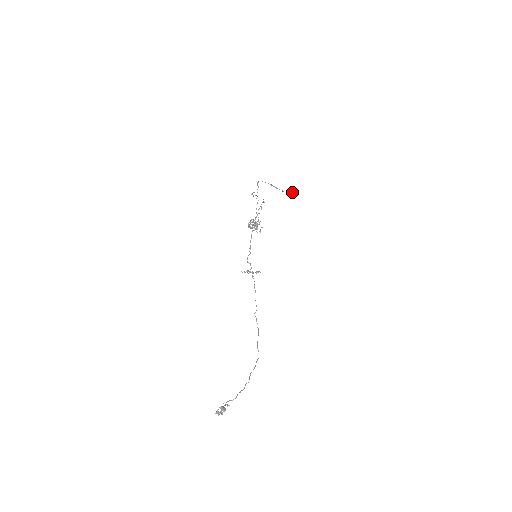
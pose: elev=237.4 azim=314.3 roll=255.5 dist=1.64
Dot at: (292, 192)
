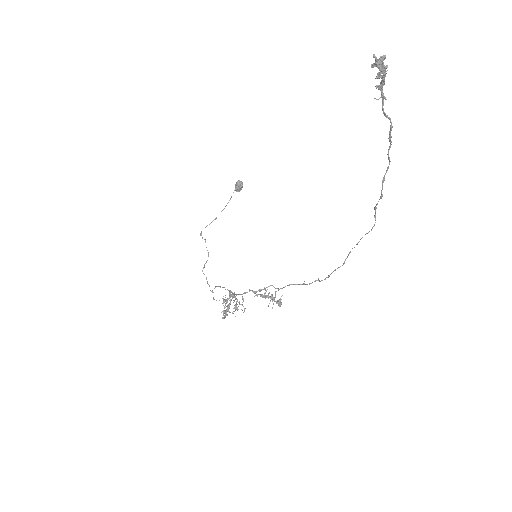
Dot at: (238, 183)
